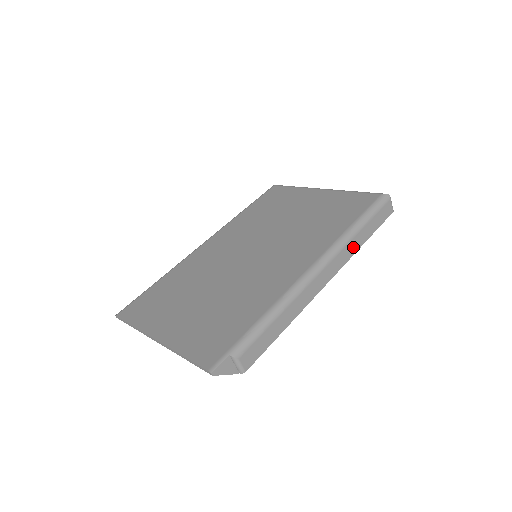
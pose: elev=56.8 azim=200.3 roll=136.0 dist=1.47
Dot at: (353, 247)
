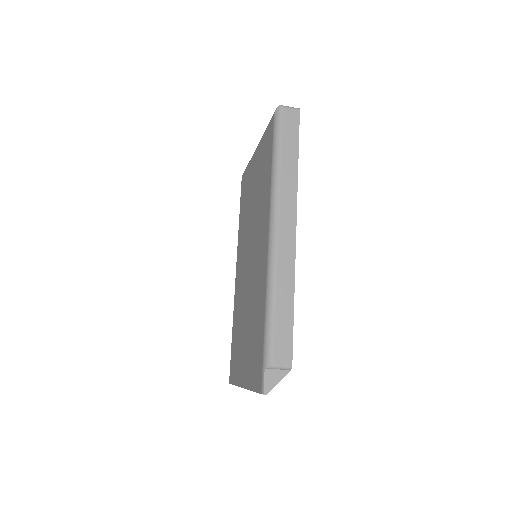
Dot at: (290, 182)
